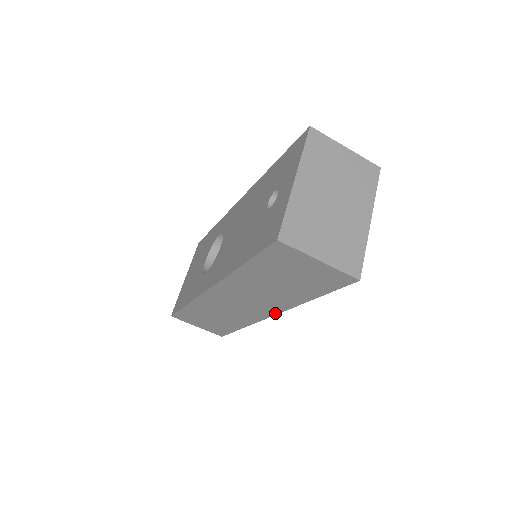
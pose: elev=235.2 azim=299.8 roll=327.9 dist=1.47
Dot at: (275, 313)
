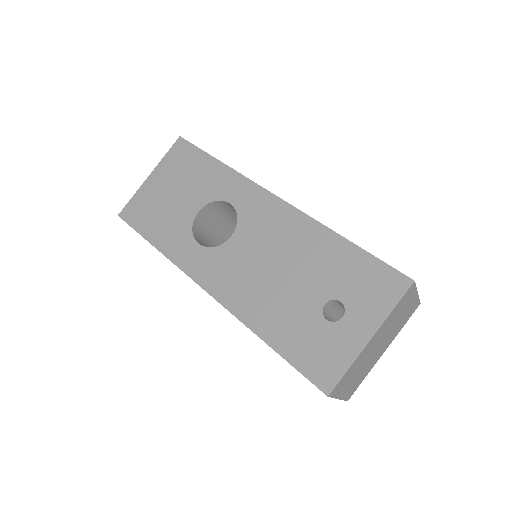
Dot at: occluded
